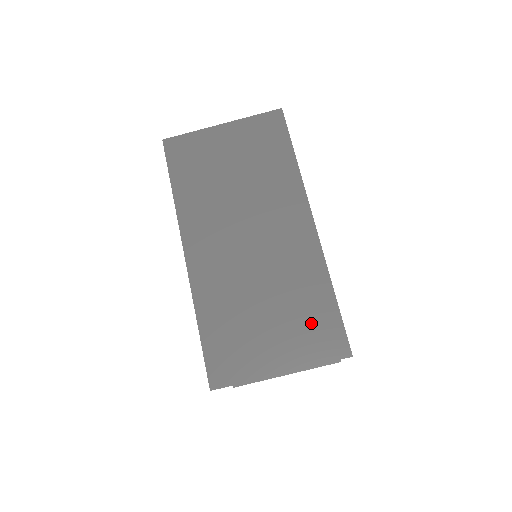
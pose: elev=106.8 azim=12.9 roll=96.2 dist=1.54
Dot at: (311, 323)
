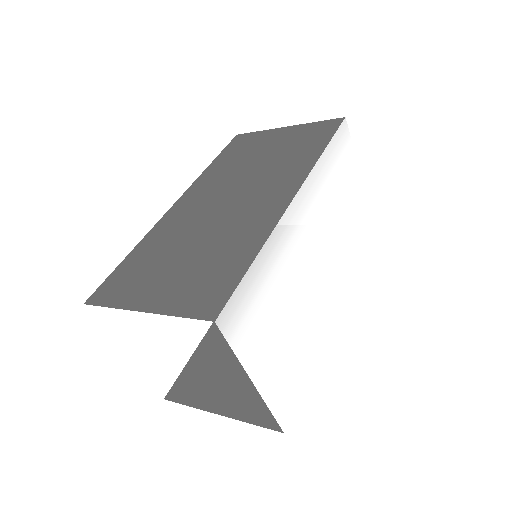
Dot at: (209, 277)
